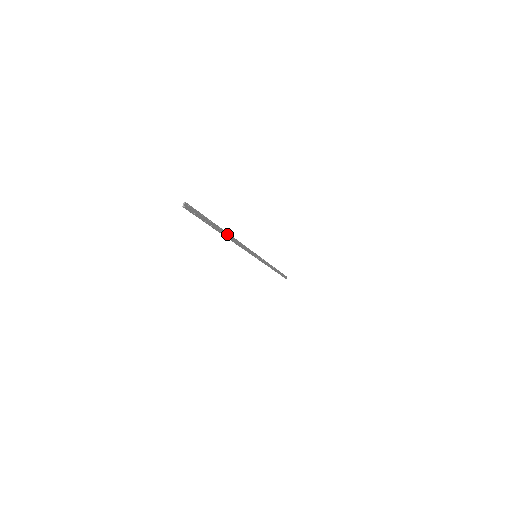
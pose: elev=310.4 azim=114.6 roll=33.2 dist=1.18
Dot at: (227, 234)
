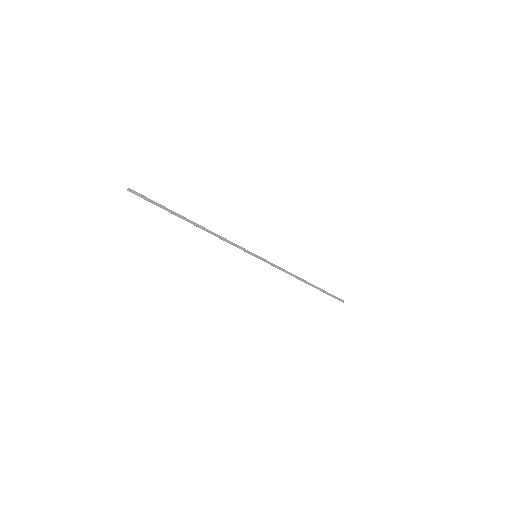
Dot at: (194, 223)
